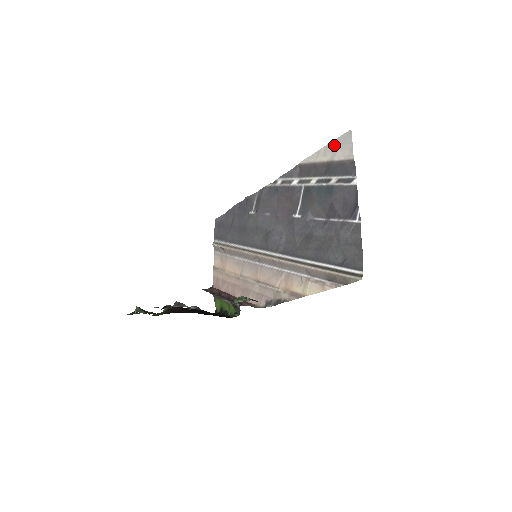
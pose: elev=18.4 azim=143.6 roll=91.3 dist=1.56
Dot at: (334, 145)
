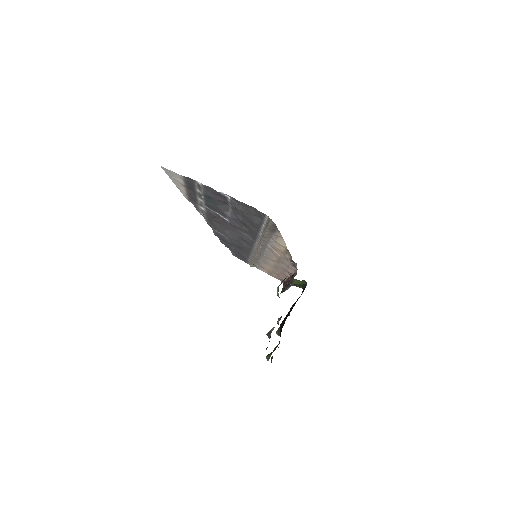
Dot at: (172, 179)
